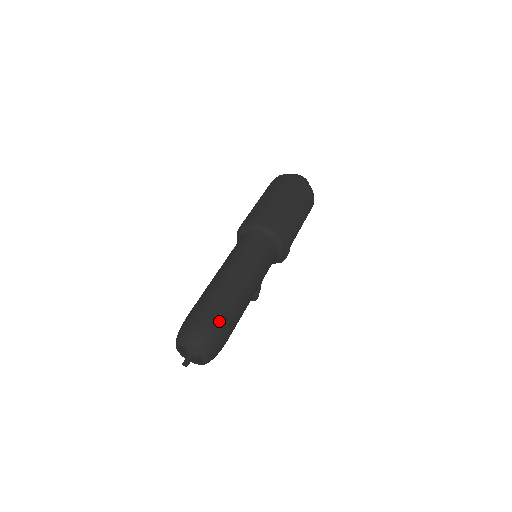
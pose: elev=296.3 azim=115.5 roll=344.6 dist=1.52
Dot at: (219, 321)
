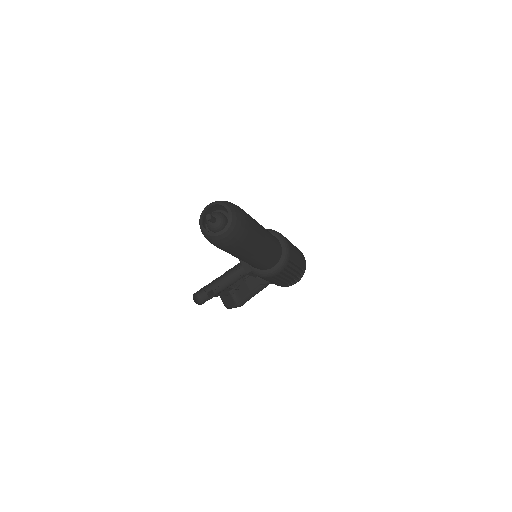
Dot at: (250, 225)
